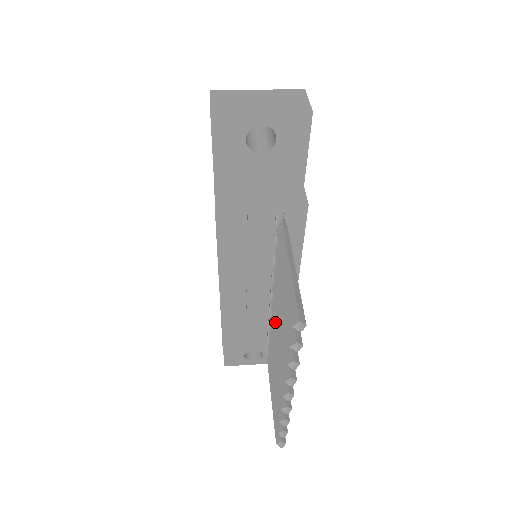
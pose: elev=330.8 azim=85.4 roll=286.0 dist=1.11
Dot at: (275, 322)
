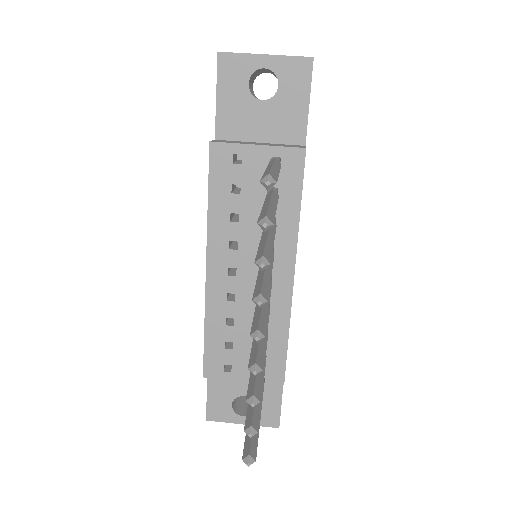
Dot at: occluded
